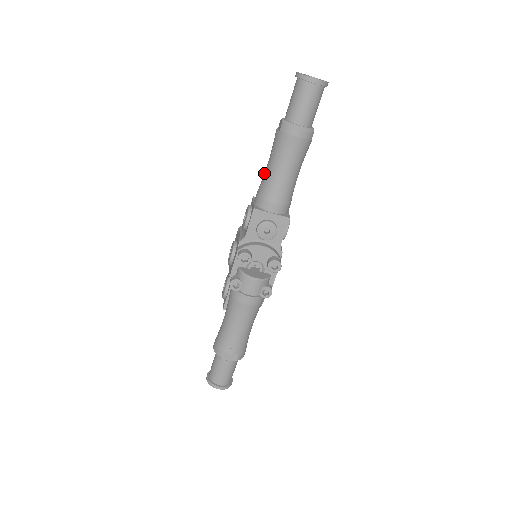
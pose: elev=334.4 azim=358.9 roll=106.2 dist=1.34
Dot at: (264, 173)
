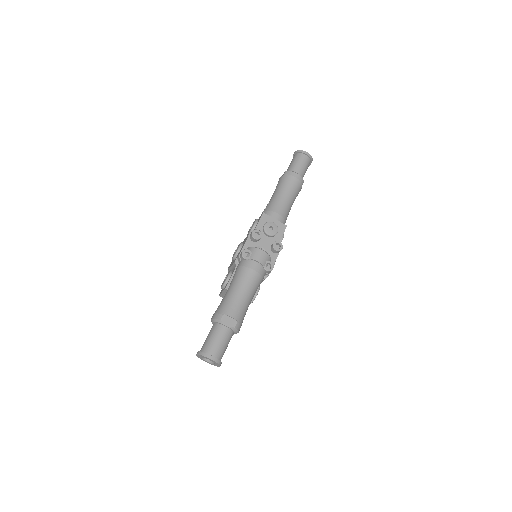
Dot at: (269, 201)
